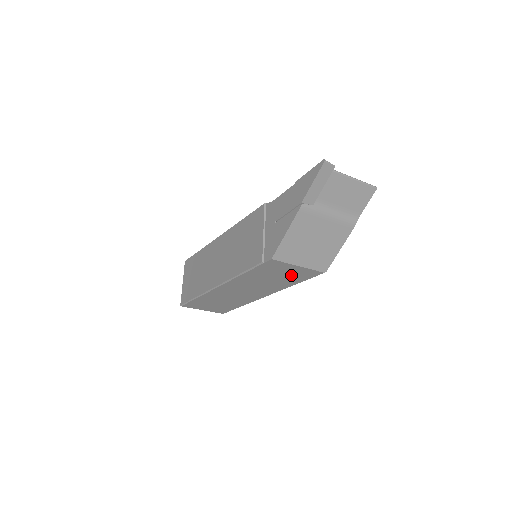
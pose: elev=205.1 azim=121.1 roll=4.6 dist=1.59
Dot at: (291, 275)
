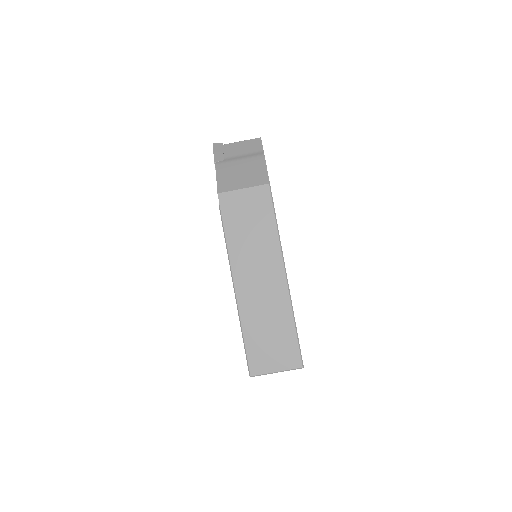
Dot at: (255, 209)
